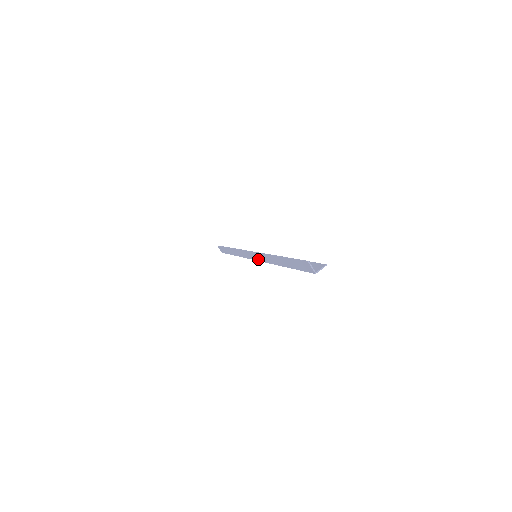
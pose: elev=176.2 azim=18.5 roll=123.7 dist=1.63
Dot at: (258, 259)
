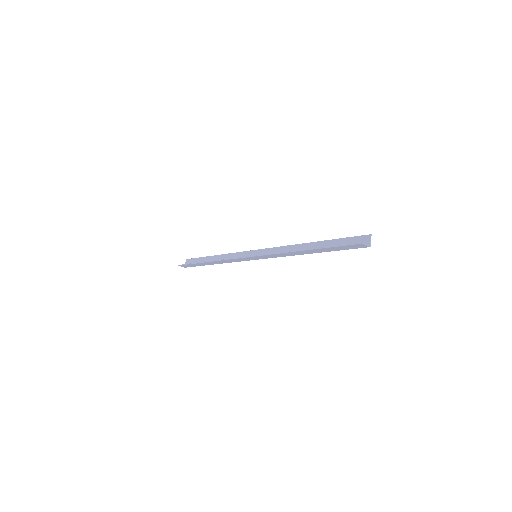
Dot at: (265, 258)
